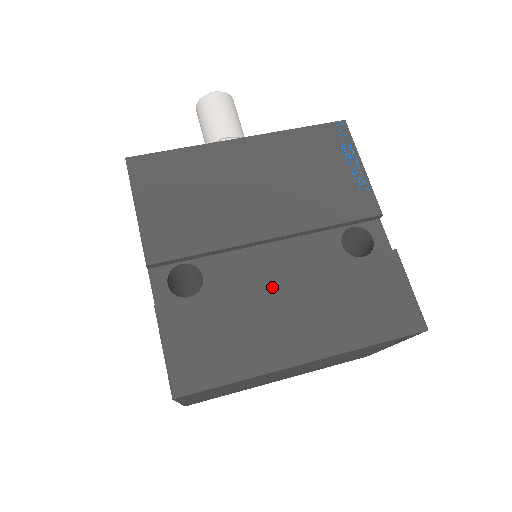
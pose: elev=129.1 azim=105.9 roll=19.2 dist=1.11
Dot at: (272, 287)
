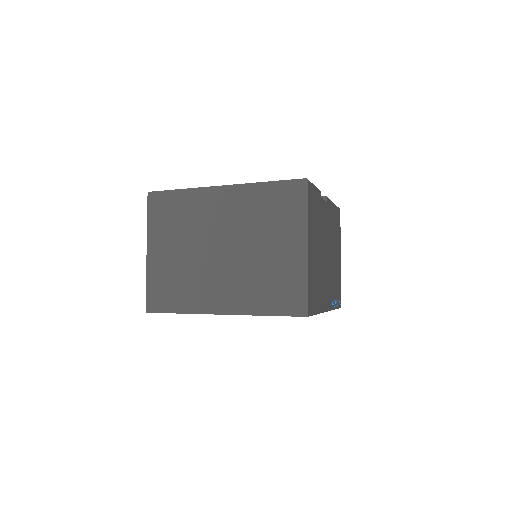
Dot at: occluded
